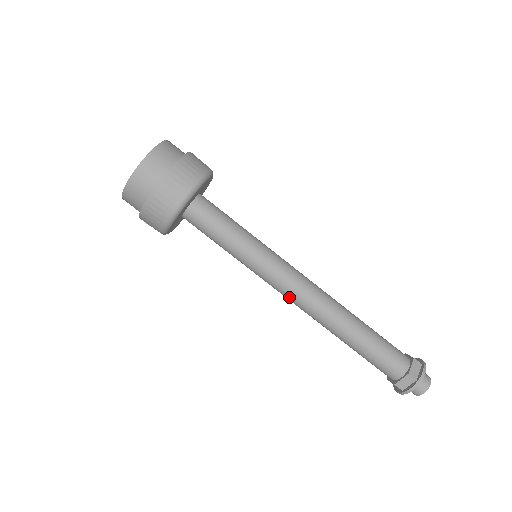
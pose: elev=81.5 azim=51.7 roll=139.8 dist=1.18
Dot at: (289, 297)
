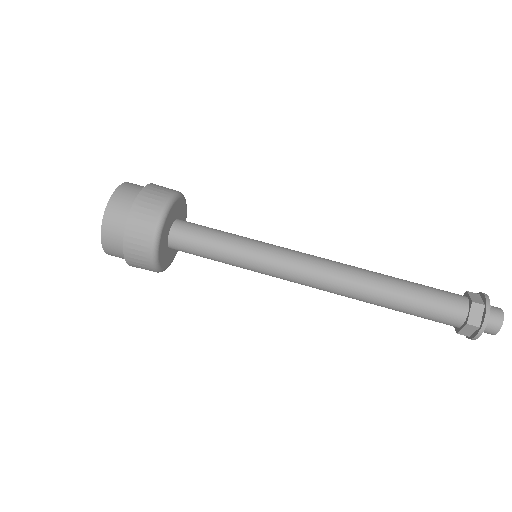
Dot at: occluded
